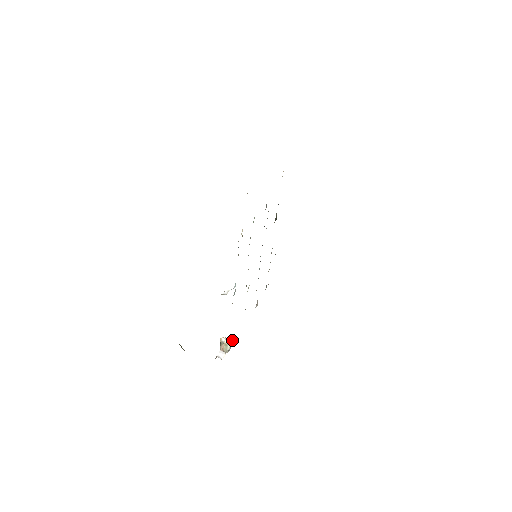
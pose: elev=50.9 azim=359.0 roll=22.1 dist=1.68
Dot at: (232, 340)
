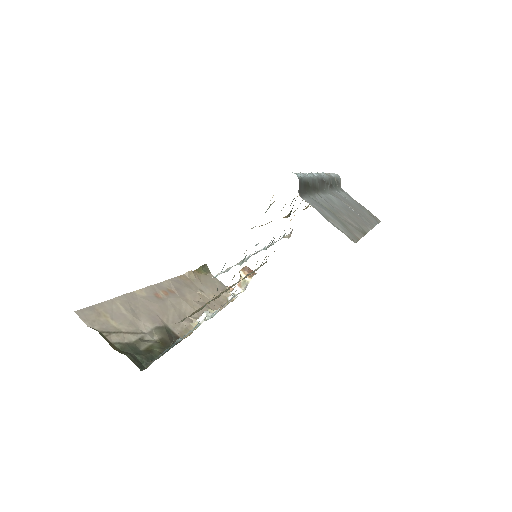
Dot at: (250, 277)
